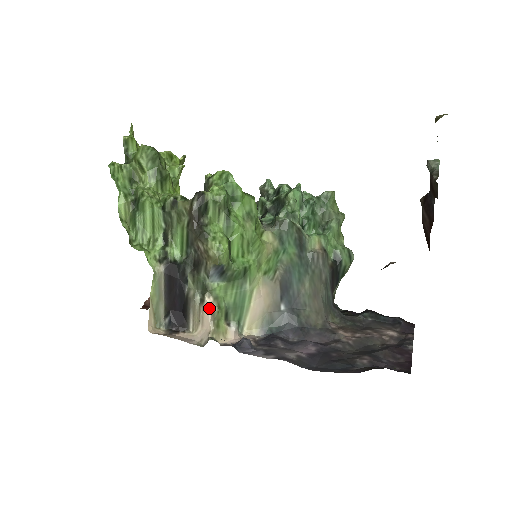
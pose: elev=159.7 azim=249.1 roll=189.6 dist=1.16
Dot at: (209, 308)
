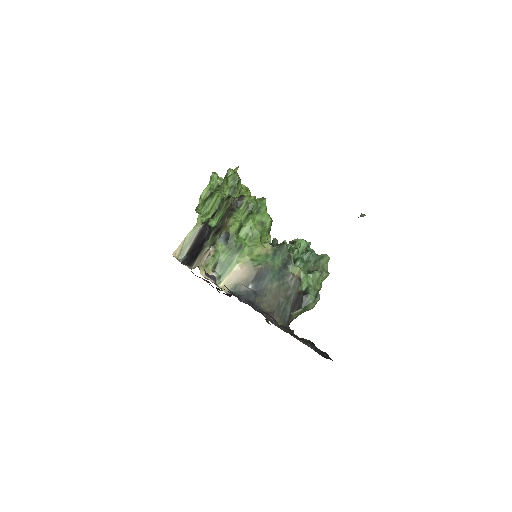
Dot at: (208, 253)
